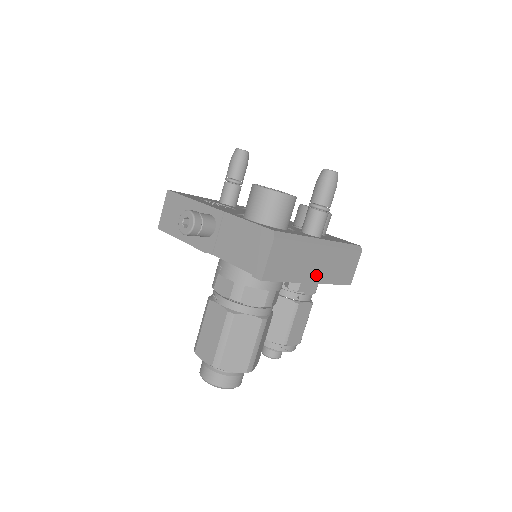
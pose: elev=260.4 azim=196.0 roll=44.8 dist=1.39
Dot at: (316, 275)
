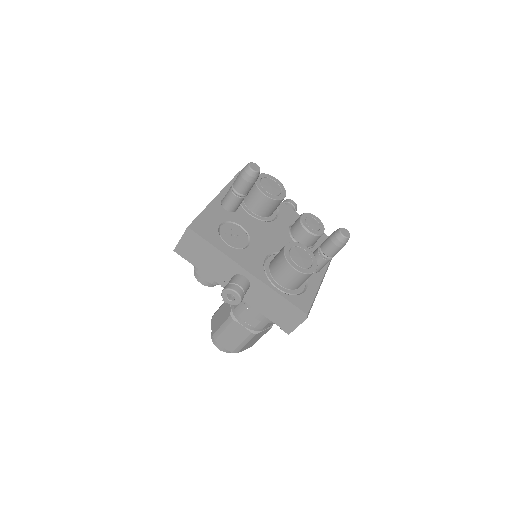
Dot at: occluded
